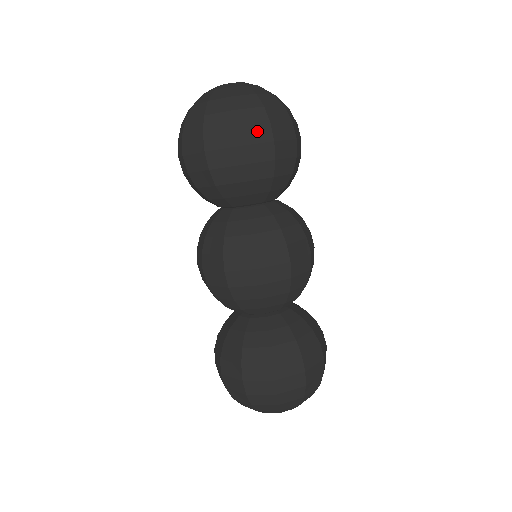
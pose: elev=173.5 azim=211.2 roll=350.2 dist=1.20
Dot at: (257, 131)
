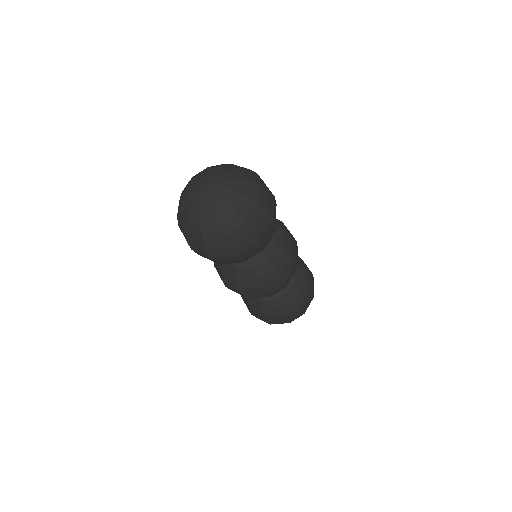
Dot at: (264, 223)
